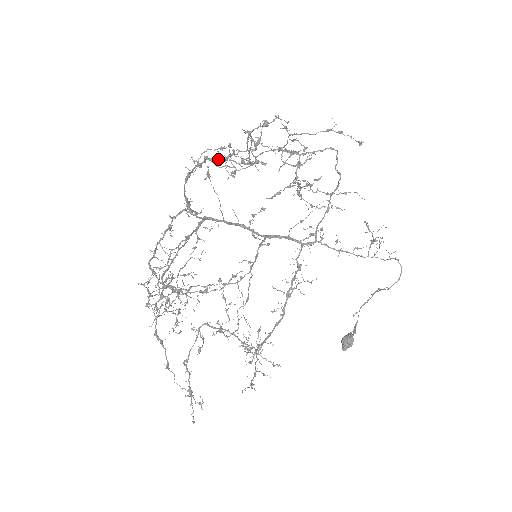
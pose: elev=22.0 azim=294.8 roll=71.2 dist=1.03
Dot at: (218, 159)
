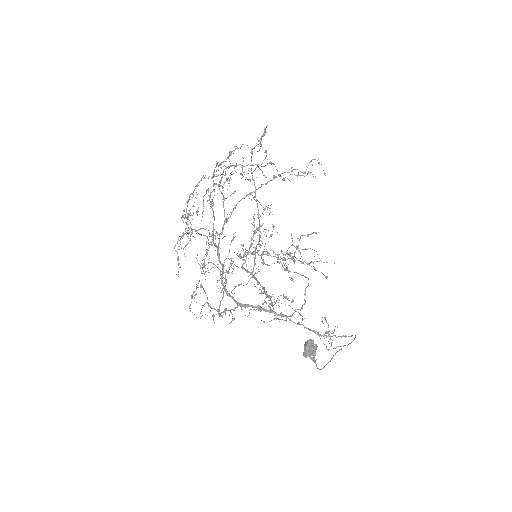
Dot at: occluded
